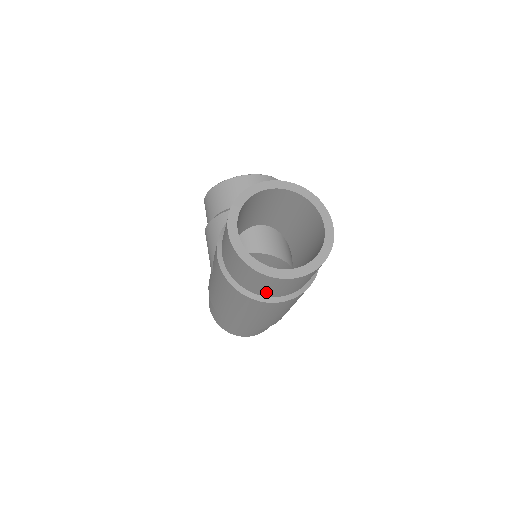
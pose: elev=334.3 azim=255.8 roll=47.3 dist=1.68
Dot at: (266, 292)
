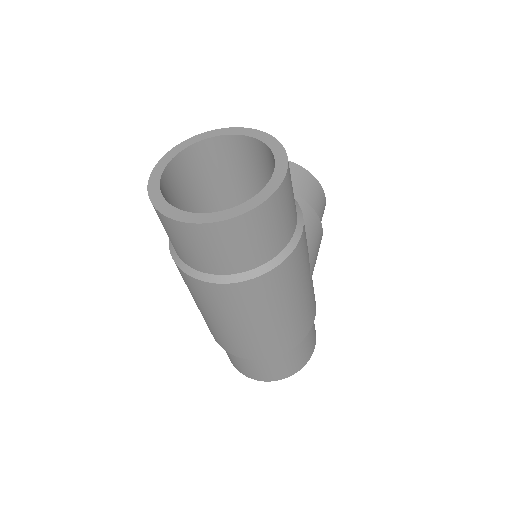
Dot at: (189, 258)
